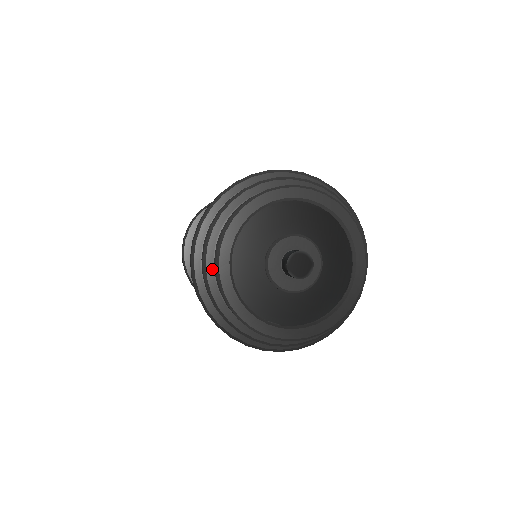
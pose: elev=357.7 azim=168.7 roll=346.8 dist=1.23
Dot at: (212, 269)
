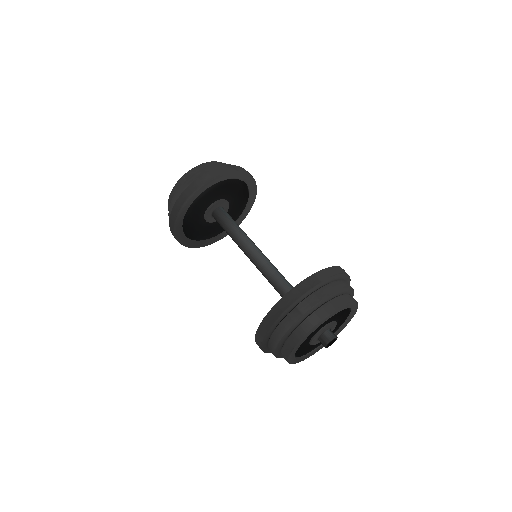
Dot at: (294, 327)
